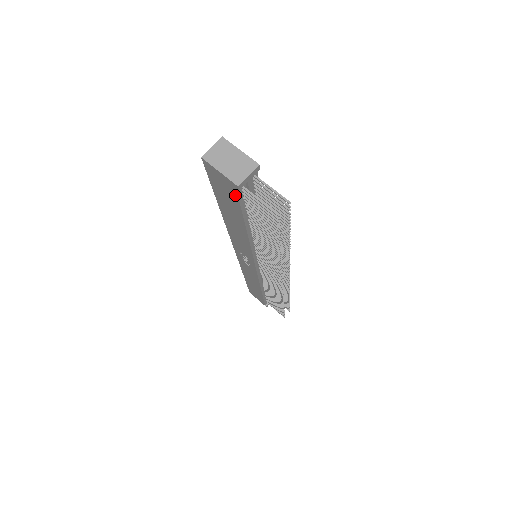
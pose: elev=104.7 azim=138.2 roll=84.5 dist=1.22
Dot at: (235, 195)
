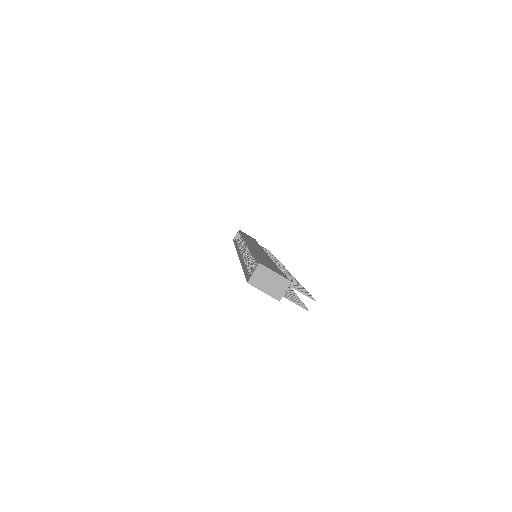
Dot at: occluded
